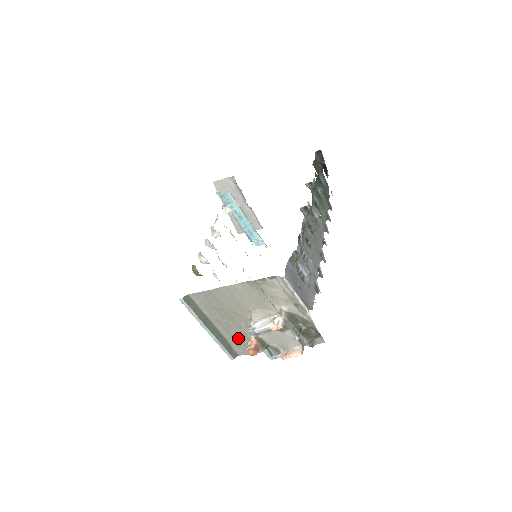
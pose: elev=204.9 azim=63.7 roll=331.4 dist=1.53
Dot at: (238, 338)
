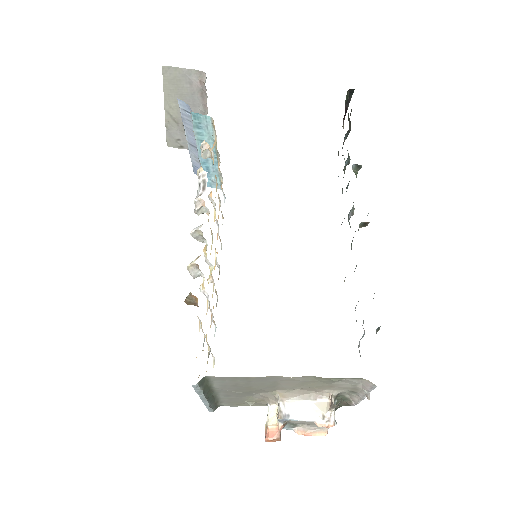
Dot at: (237, 399)
